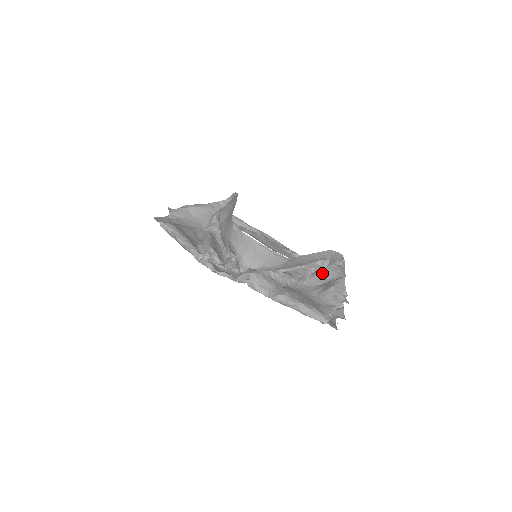
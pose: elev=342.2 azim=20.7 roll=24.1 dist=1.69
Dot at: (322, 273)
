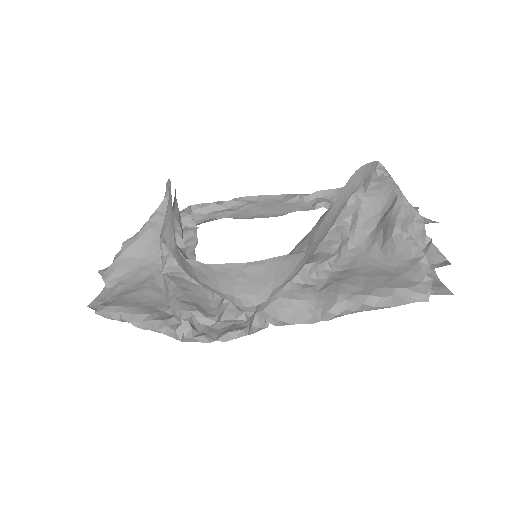
Dot at: (363, 210)
